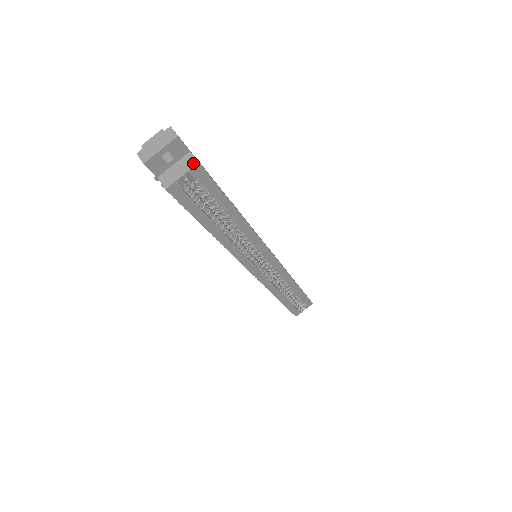
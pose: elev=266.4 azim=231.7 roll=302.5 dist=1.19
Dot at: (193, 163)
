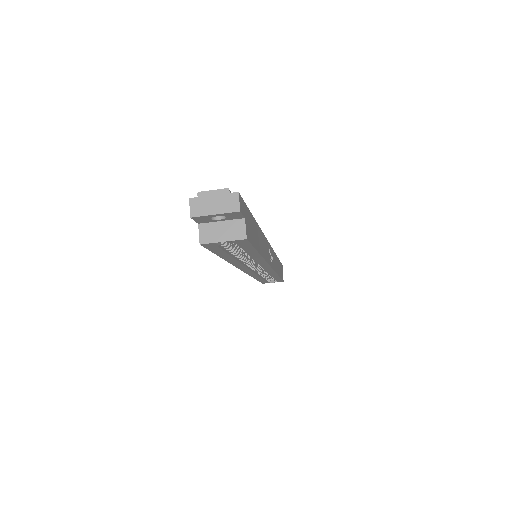
Dot at: (241, 235)
